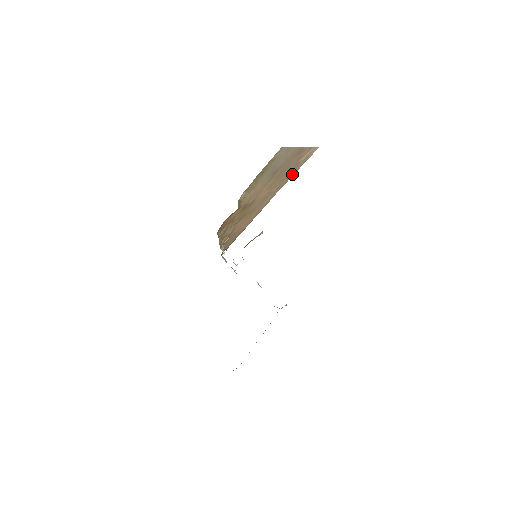
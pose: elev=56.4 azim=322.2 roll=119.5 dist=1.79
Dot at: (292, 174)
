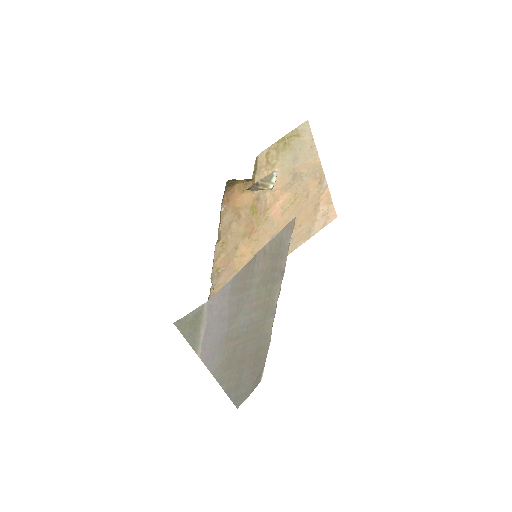
Dot at: (307, 234)
